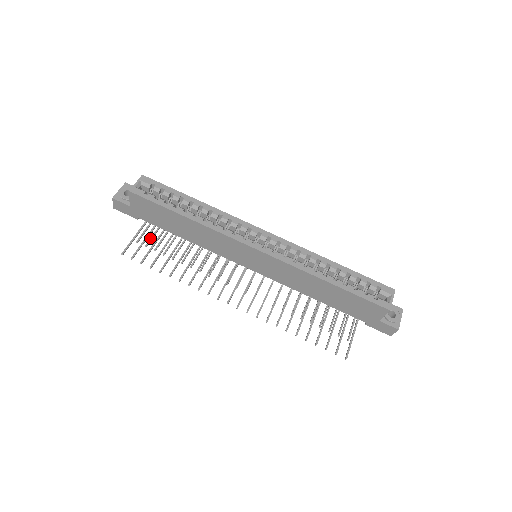
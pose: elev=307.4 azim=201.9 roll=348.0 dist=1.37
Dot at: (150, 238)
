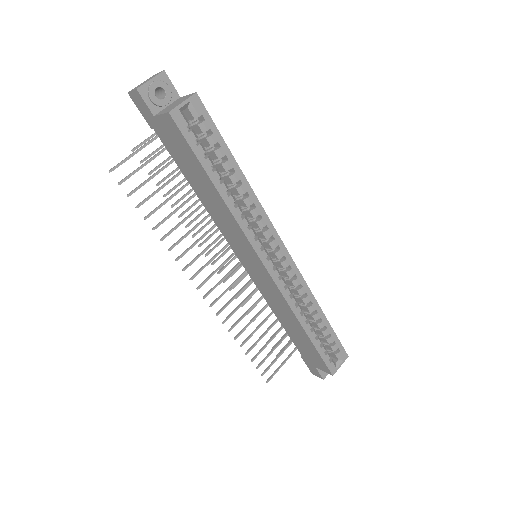
Dot at: (151, 153)
